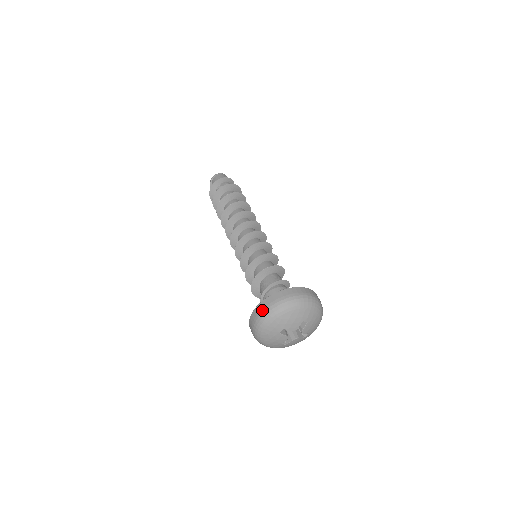
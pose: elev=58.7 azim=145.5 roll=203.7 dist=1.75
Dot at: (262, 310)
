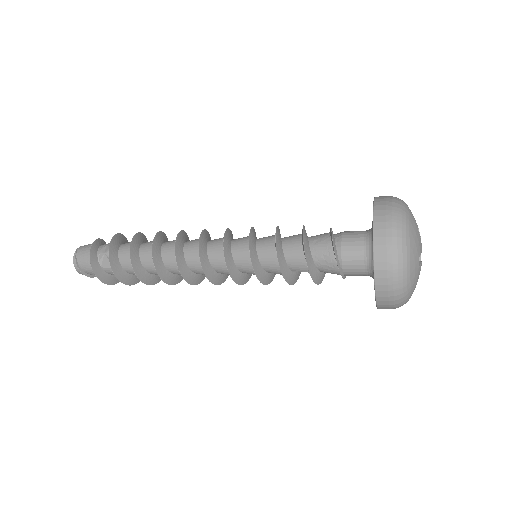
Dot at: (388, 270)
